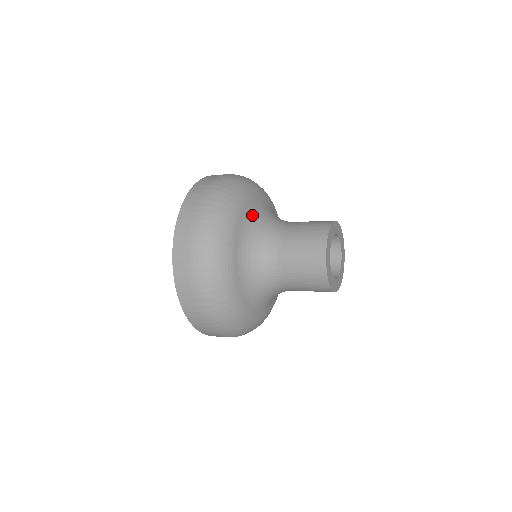
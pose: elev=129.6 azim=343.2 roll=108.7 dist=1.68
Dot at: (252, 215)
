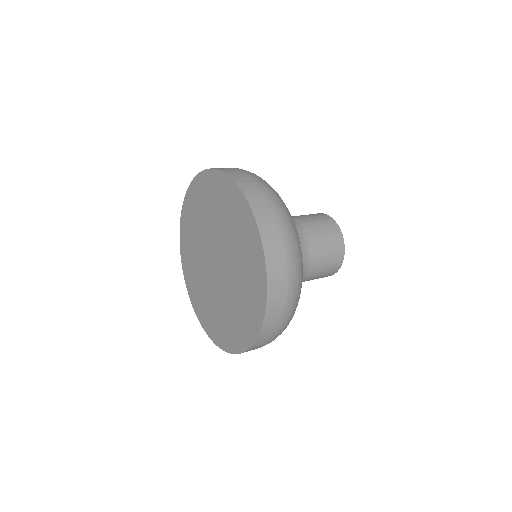
Dot at: occluded
